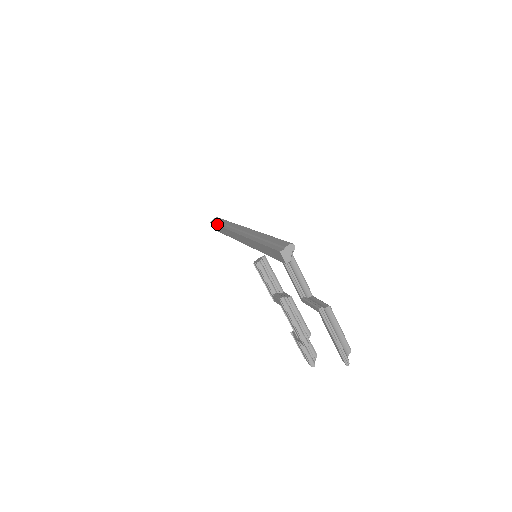
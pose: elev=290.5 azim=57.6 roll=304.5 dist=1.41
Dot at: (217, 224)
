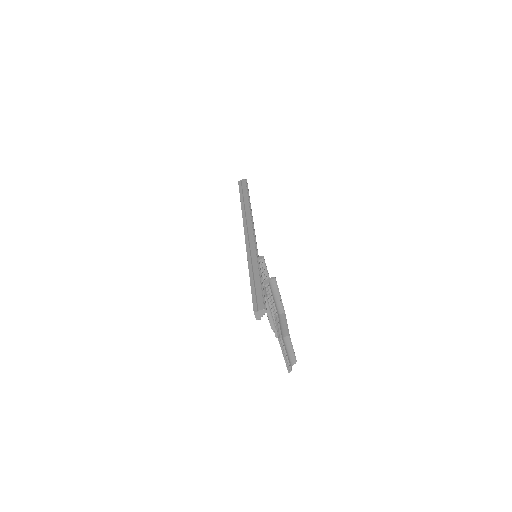
Dot at: (240, 195)
